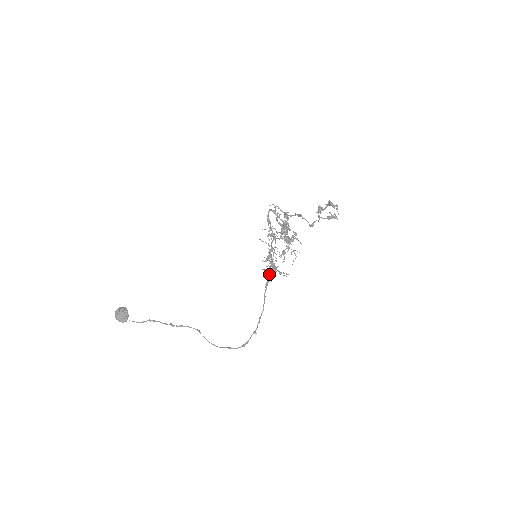
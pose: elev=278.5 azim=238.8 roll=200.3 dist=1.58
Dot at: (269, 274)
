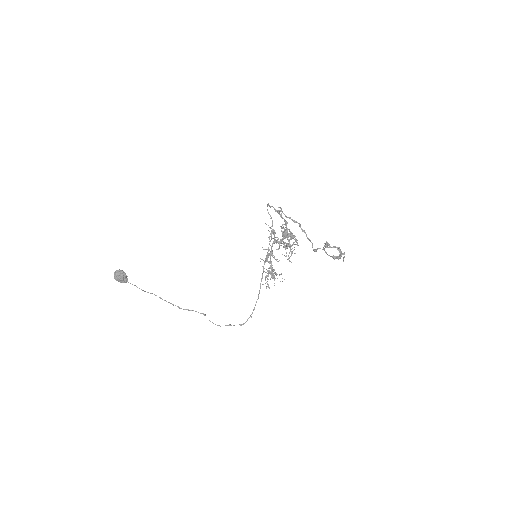
Dot at: occluded
